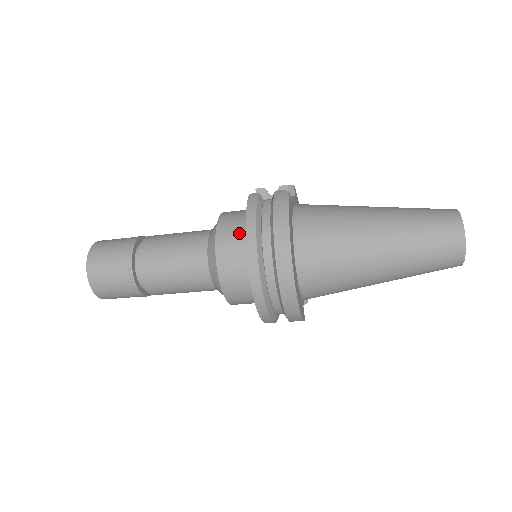
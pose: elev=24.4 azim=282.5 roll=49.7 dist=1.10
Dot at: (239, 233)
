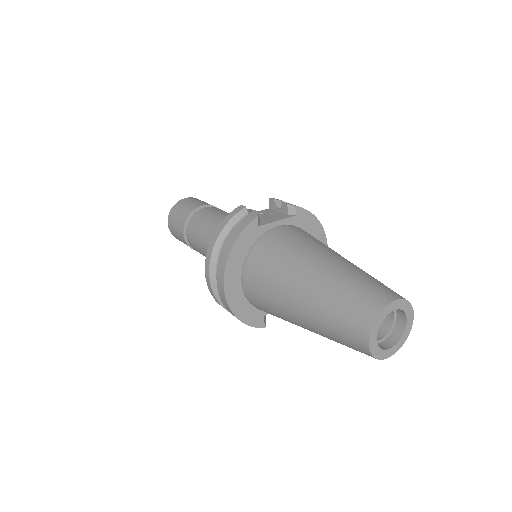
Dot at: occluded
